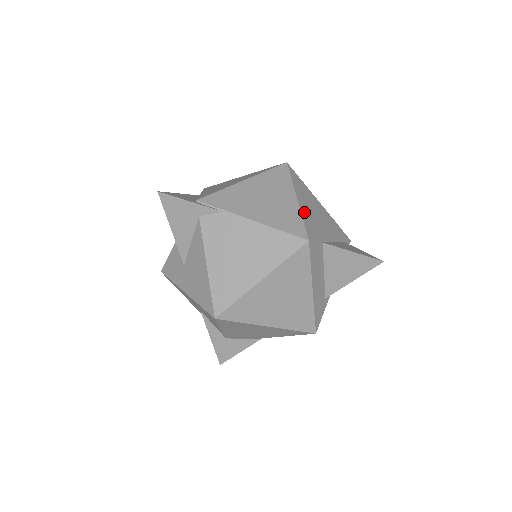
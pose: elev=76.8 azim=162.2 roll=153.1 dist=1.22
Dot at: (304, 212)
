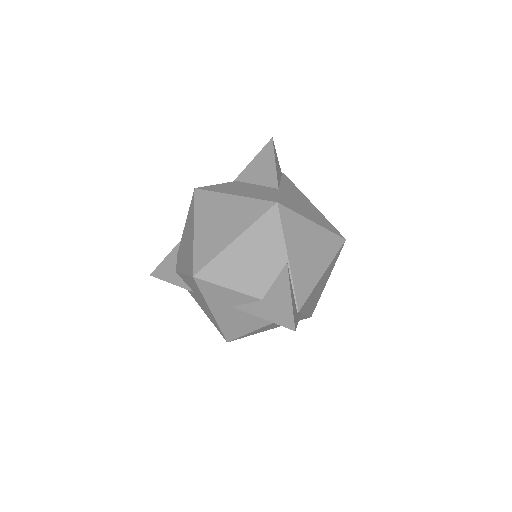
Dot at: occluded
